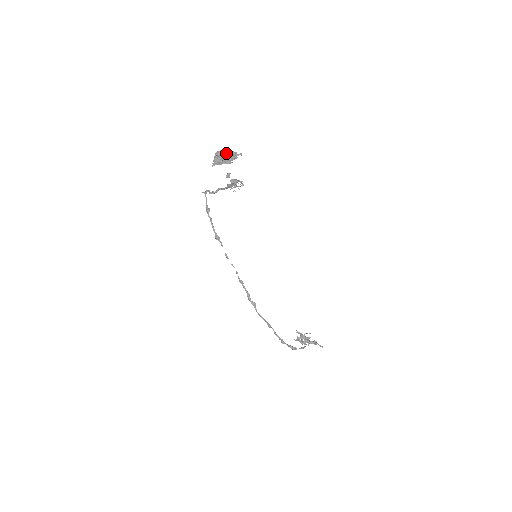
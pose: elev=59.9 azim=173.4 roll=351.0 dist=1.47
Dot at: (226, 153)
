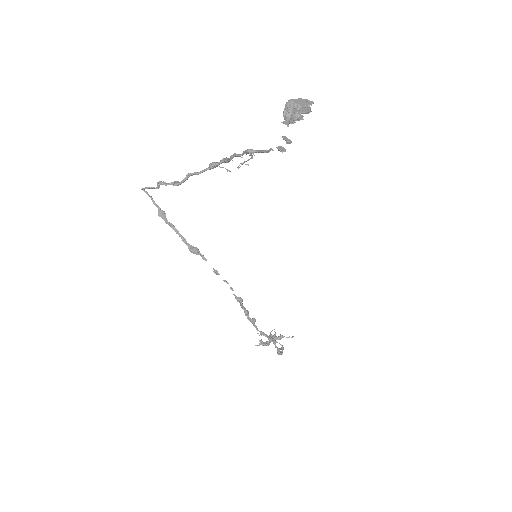
Dot at: (301, 102)
